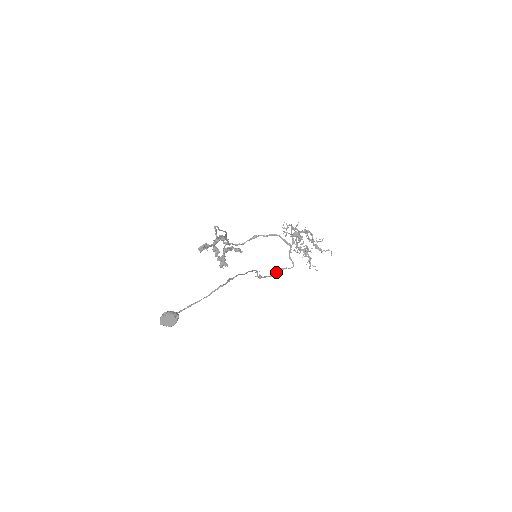
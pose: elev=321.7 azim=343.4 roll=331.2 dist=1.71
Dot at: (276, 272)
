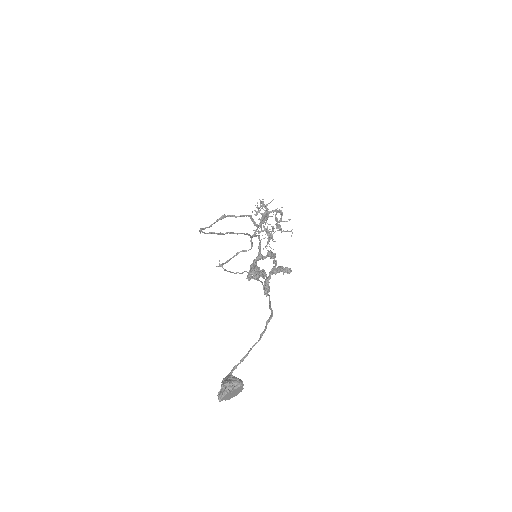
Dot at: (232, 257)
